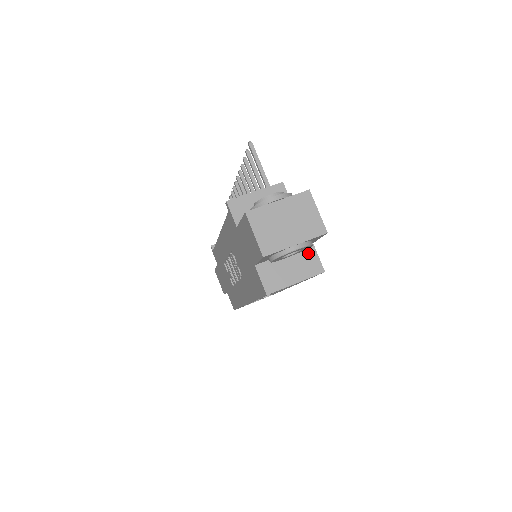
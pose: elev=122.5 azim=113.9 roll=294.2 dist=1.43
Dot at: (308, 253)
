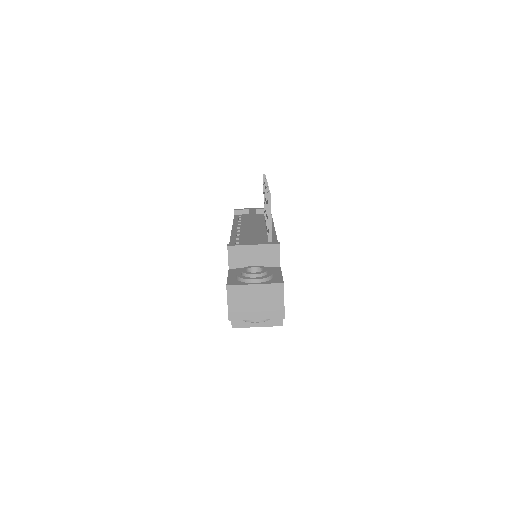
Dot at: occluded
